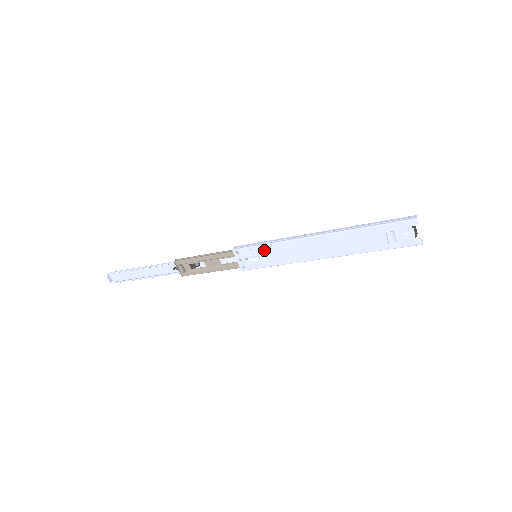
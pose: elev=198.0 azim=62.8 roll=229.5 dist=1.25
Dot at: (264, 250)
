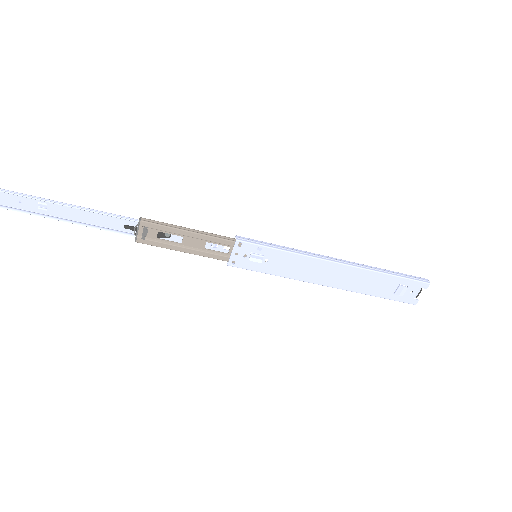
Dot at: (274, 255)
